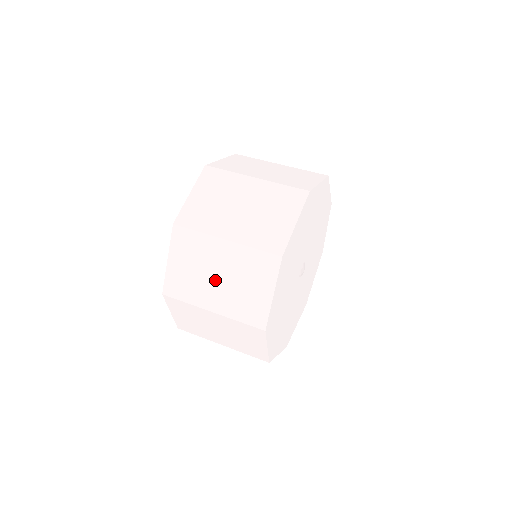
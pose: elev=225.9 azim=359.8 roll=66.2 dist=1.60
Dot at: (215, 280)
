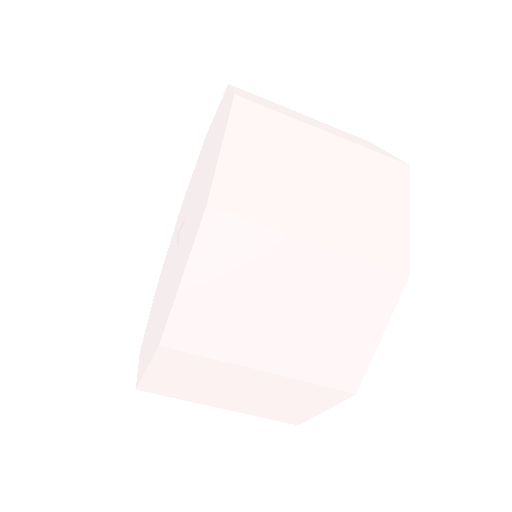
Dot at: (233, 393)
